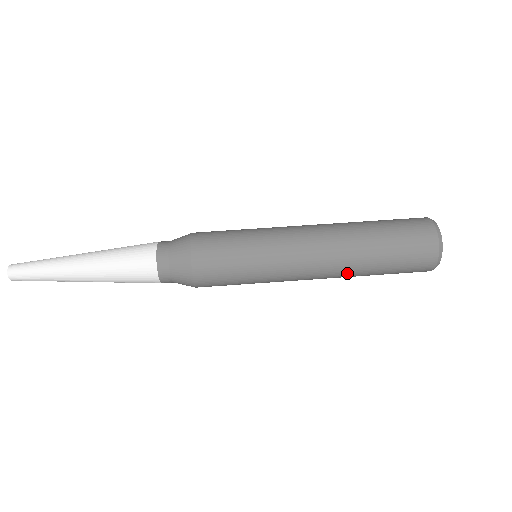
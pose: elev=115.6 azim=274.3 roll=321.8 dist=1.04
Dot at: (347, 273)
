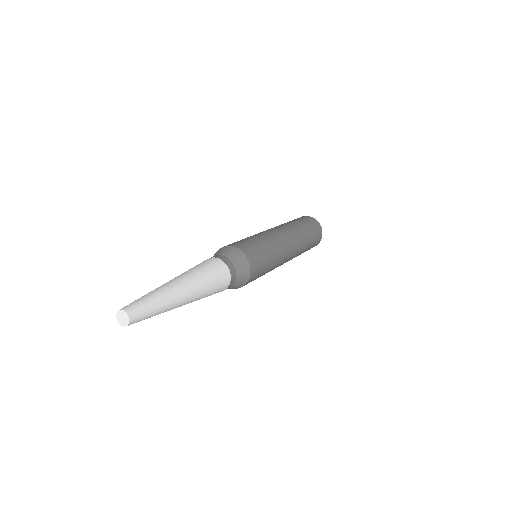
Dot at: (300, 248)
